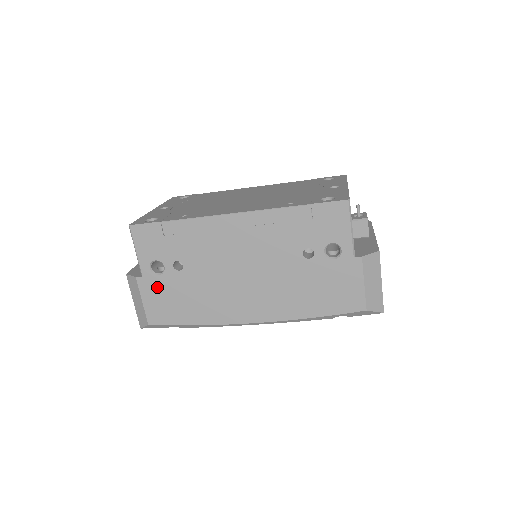
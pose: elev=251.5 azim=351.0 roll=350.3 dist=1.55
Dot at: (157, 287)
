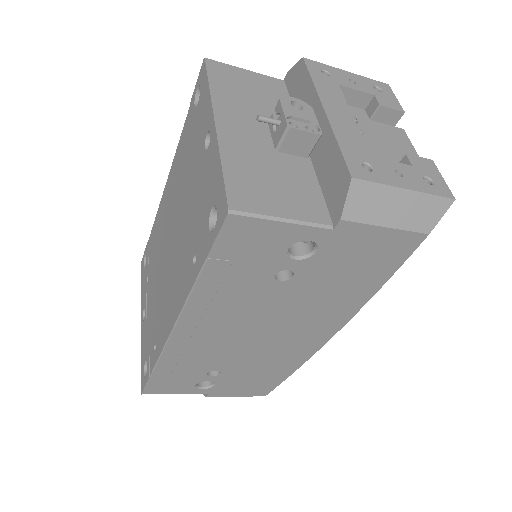
Dot at: (228, 388)
